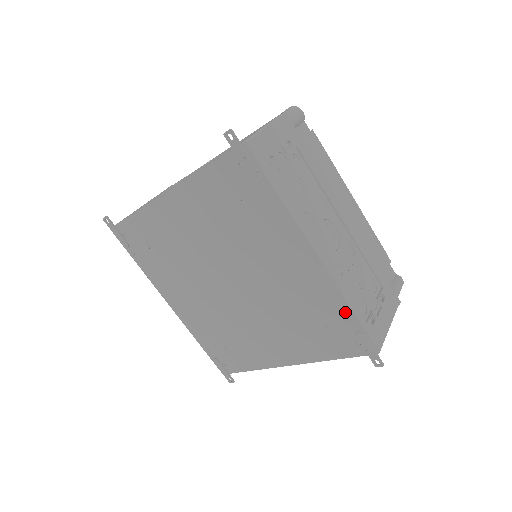
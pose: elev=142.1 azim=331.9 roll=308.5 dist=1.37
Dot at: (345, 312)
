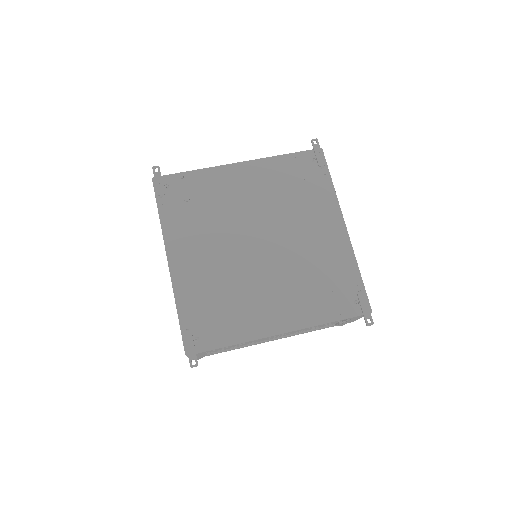
Dot at: (354, 273)
